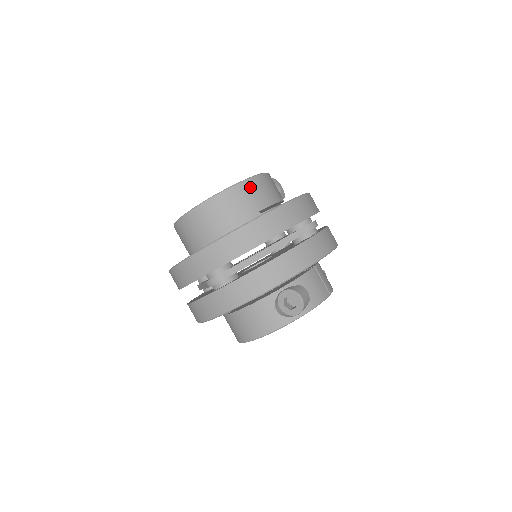
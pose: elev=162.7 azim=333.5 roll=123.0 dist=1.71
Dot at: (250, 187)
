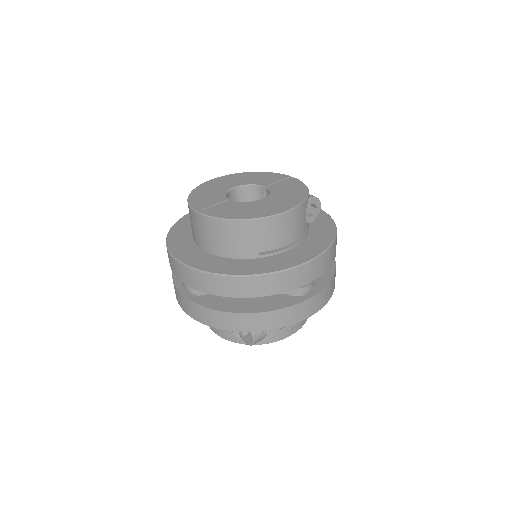
Dot at: (262, 227)
